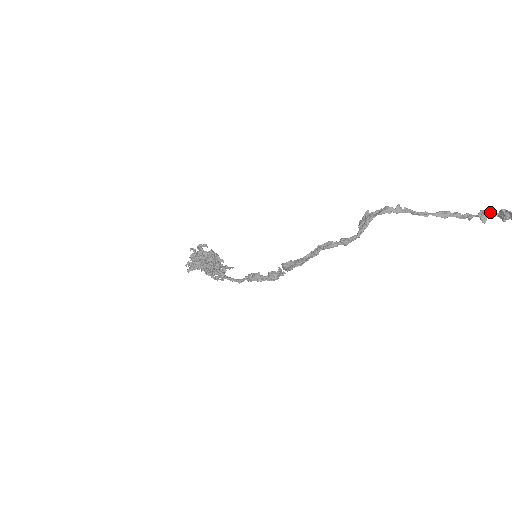
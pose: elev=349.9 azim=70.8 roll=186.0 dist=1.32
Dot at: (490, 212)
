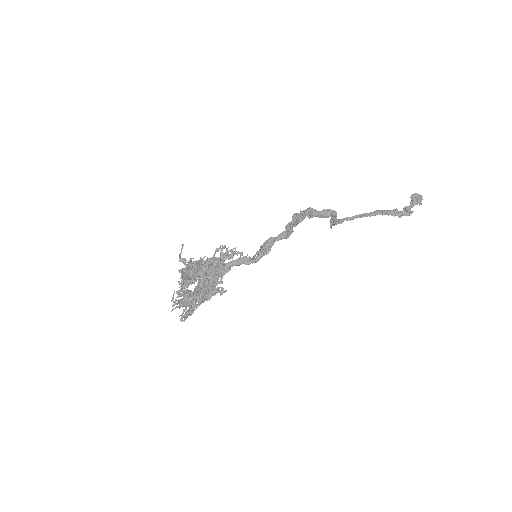
Dot at: (408, 207)
